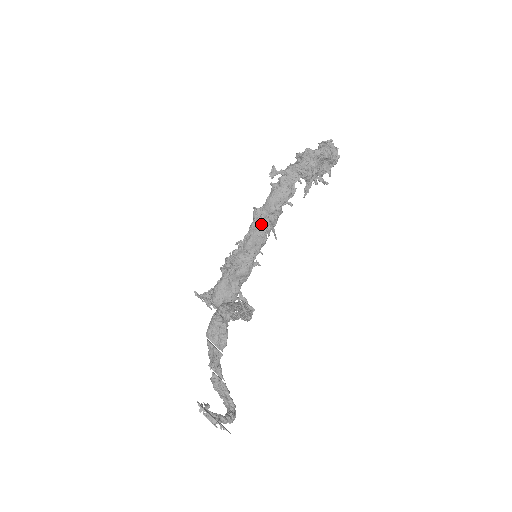
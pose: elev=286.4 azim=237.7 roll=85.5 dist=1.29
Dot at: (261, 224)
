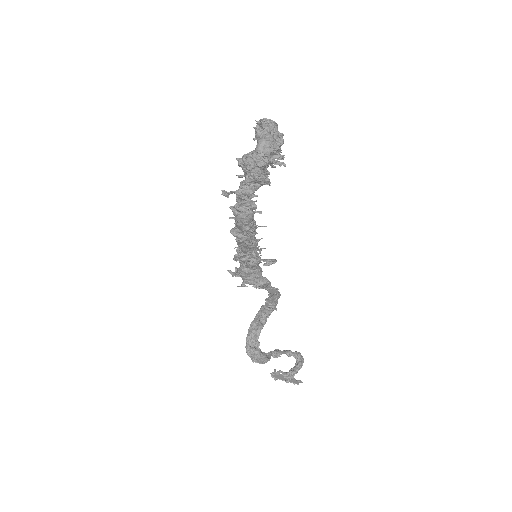
Dot at: (244, 239)
